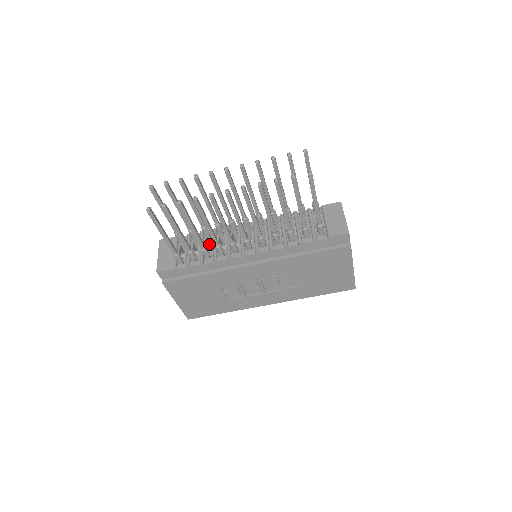
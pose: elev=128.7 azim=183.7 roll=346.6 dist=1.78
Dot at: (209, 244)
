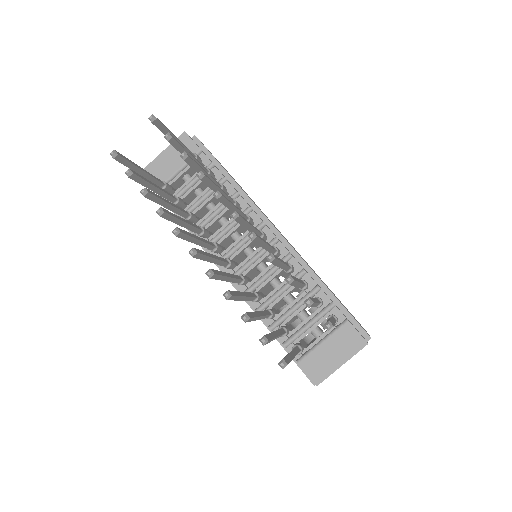
Dot at: occluded
